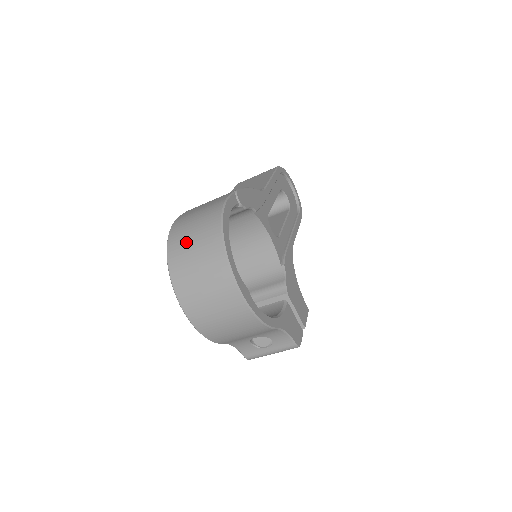
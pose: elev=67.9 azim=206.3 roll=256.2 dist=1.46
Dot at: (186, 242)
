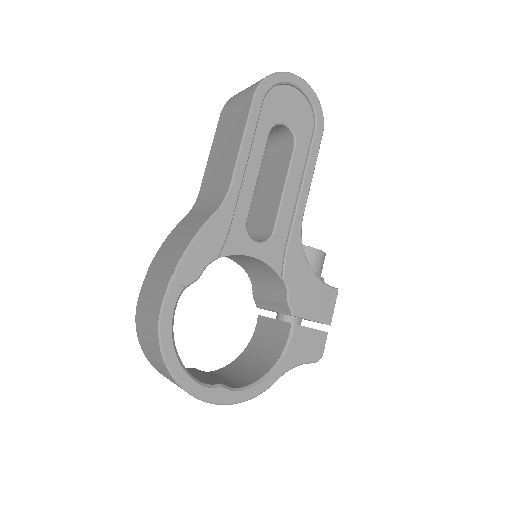
Dot at: (148, 351)
